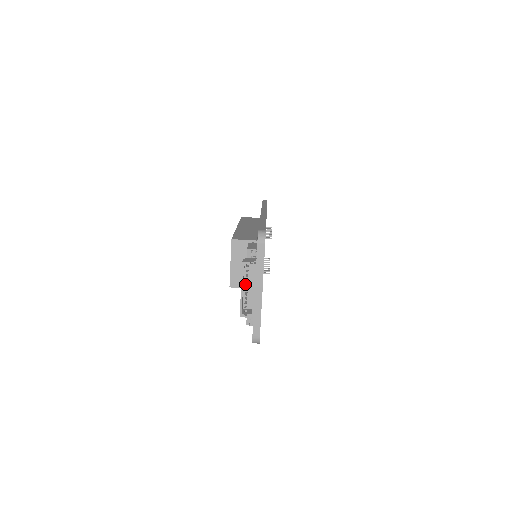
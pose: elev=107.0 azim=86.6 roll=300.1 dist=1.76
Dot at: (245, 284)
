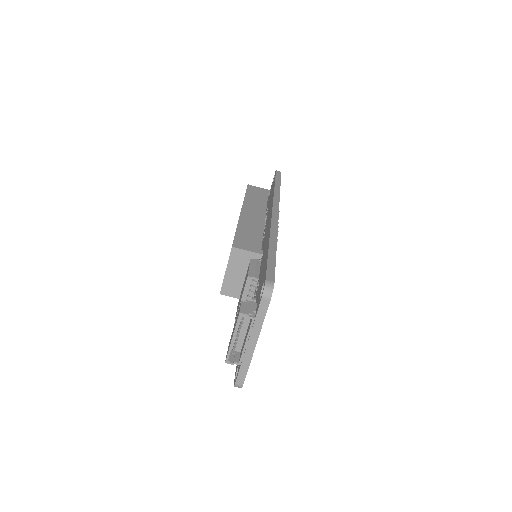
Dot at: (238, 327)
